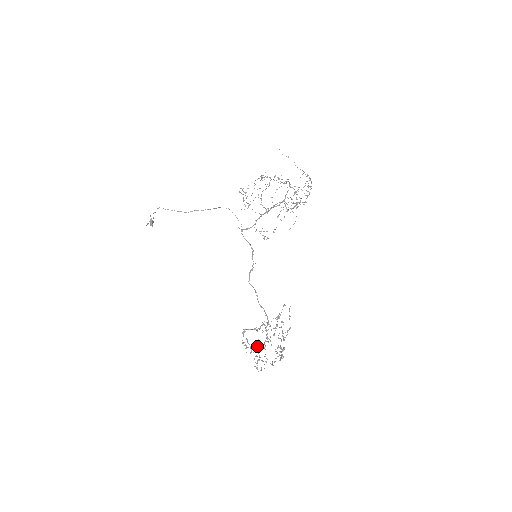
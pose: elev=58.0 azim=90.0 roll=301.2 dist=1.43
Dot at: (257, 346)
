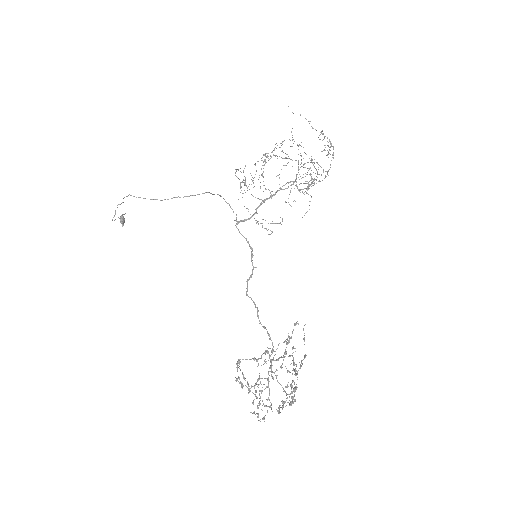
Dot at: occluded
